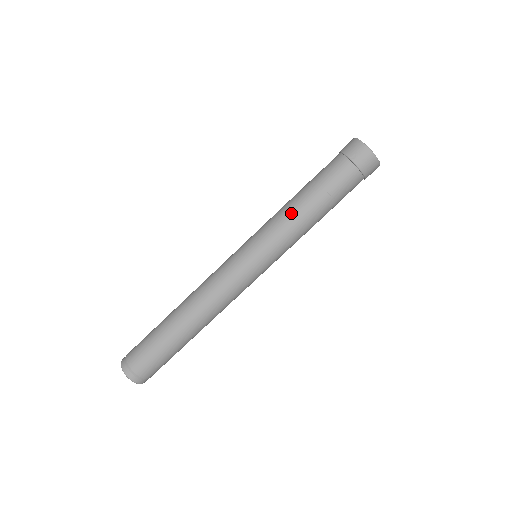
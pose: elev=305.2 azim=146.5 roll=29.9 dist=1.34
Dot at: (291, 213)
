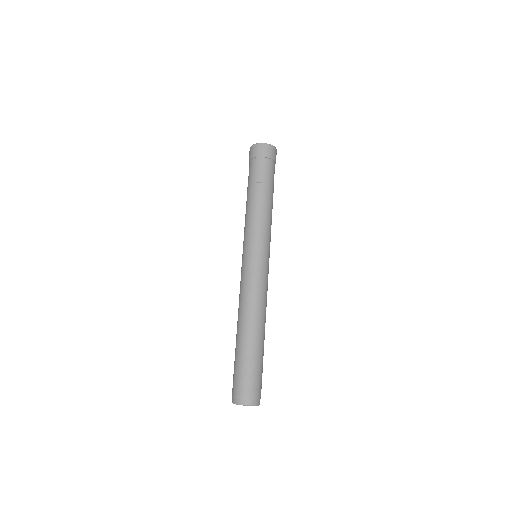
Dot at: (260, 211)
